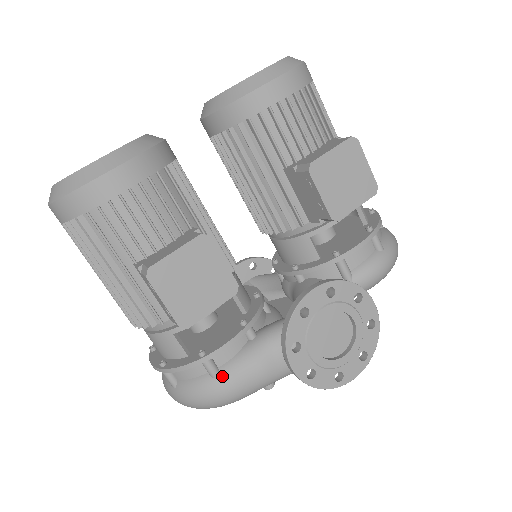
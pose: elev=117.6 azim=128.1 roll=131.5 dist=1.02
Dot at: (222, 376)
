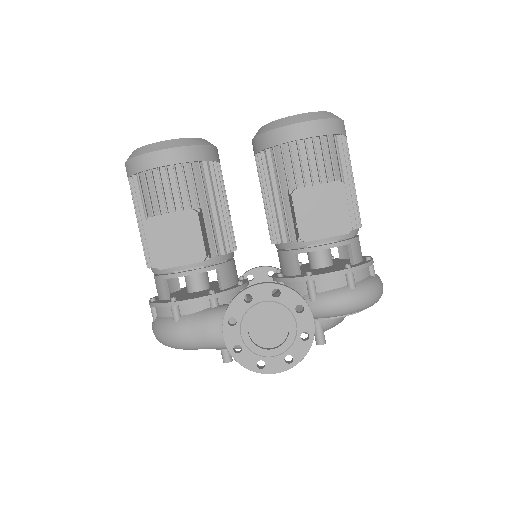
Dot at: (180, 322)
